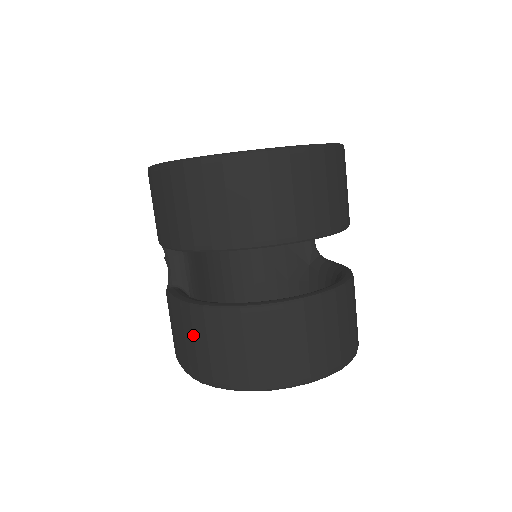
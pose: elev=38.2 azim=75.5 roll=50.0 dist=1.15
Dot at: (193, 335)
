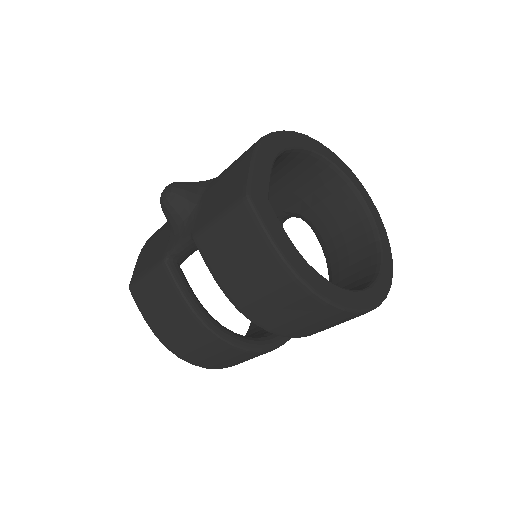
Dot at: (189, 336)
